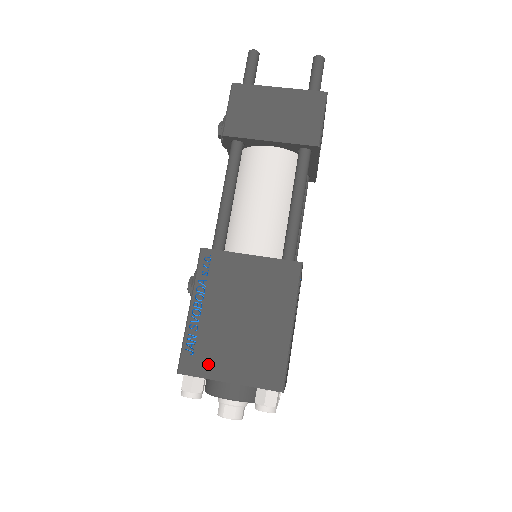
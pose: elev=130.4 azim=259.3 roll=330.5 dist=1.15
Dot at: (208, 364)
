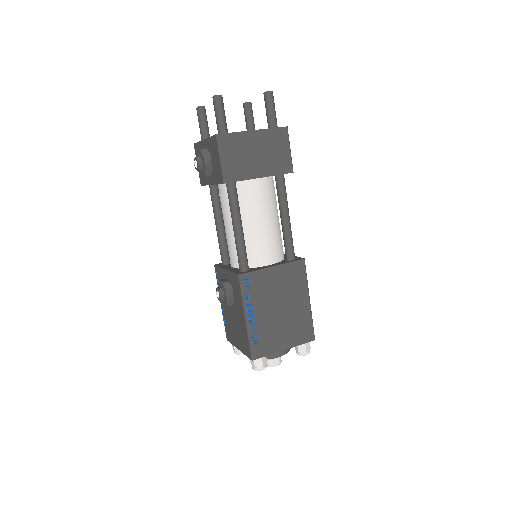
Dot at: (269, 346)
